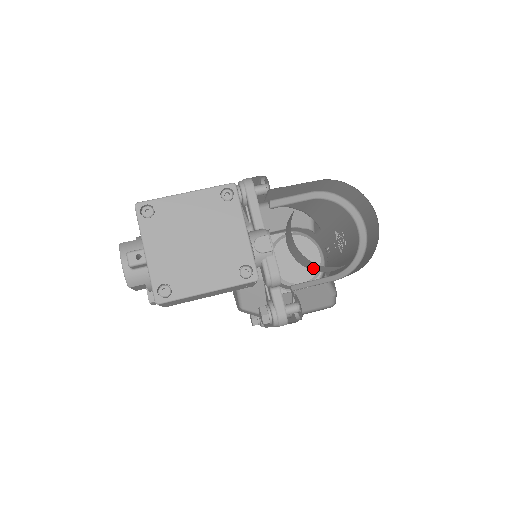
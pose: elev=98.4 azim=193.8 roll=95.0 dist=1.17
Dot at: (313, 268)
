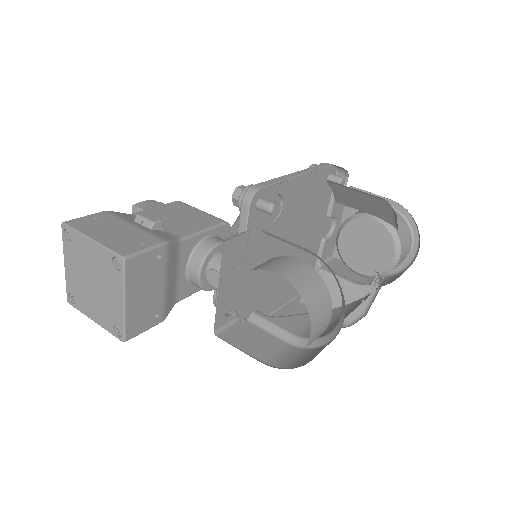
Dot at: occluded
